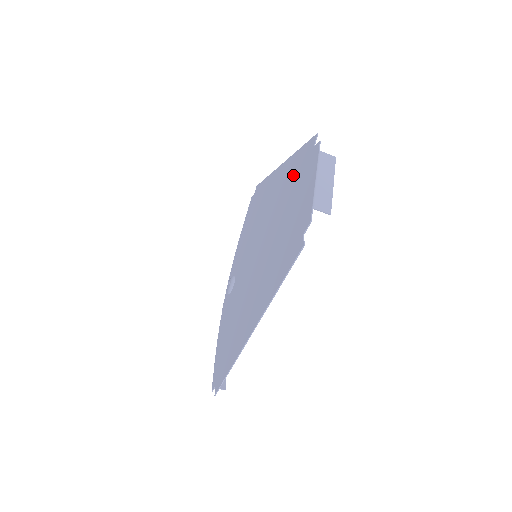
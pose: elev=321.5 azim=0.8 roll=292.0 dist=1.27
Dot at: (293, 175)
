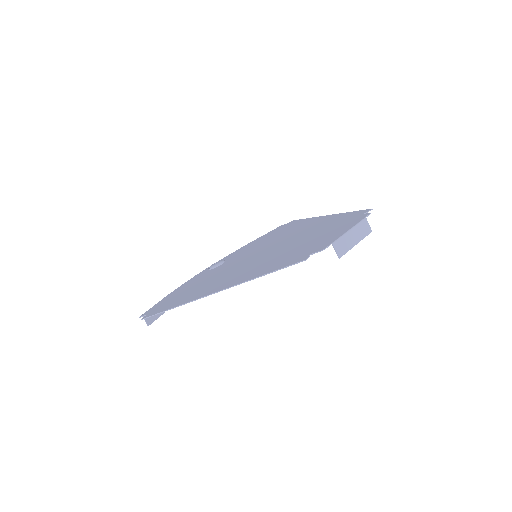
Dot at: (332, 223)
